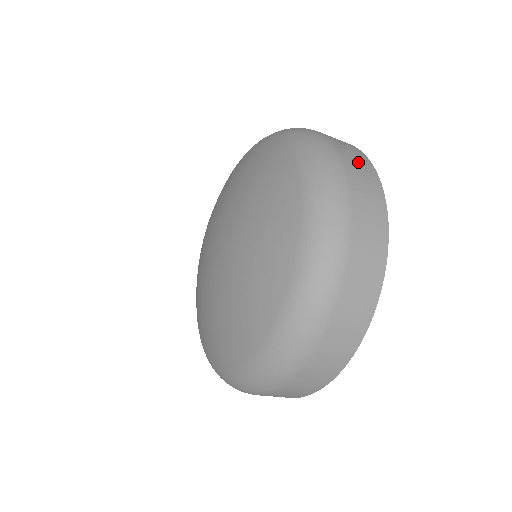
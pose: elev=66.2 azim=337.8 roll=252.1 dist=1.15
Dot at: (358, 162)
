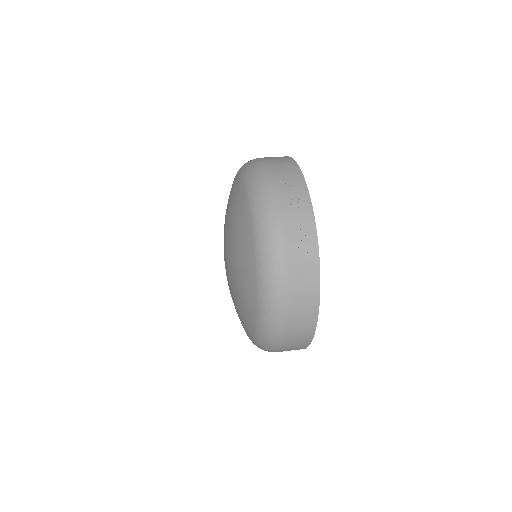
Dot at: (301, 235)
